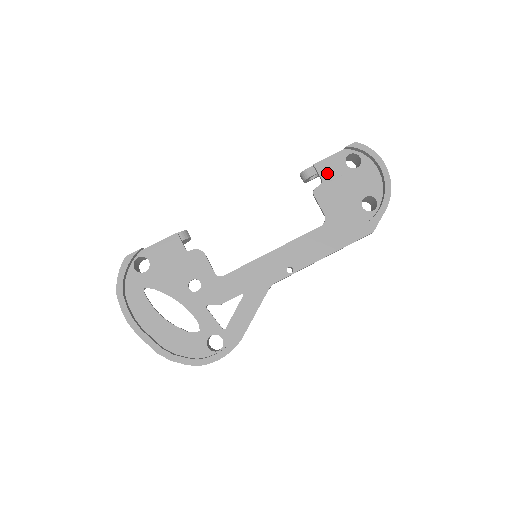
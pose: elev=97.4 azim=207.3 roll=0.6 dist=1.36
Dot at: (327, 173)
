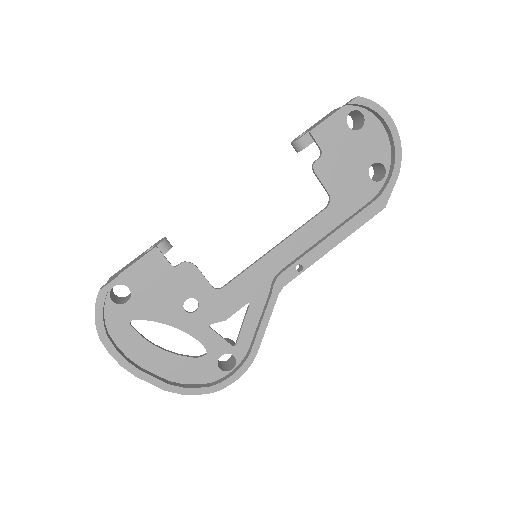
Dot at: (327, 141)
